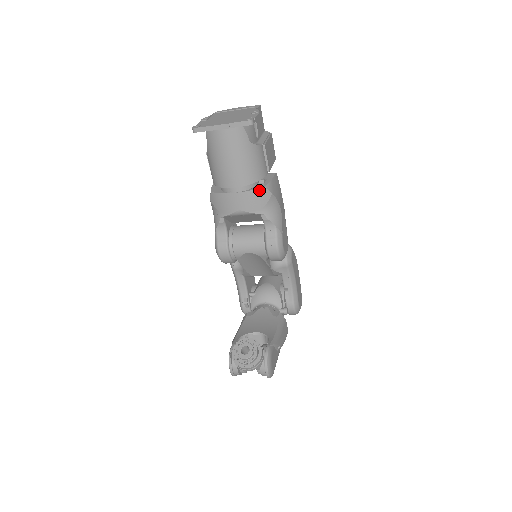
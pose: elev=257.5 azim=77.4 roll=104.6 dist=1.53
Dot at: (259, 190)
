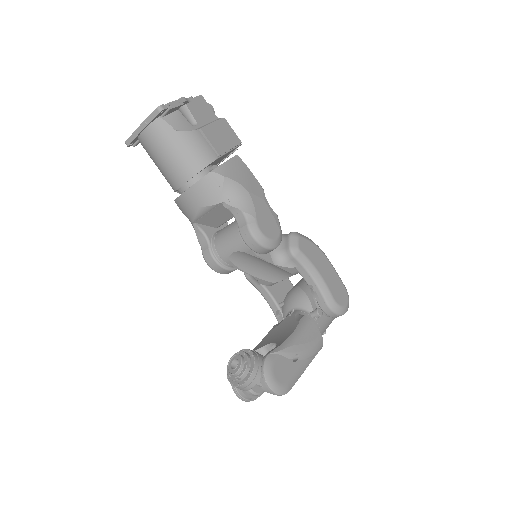
Dot at: (206, 177)
